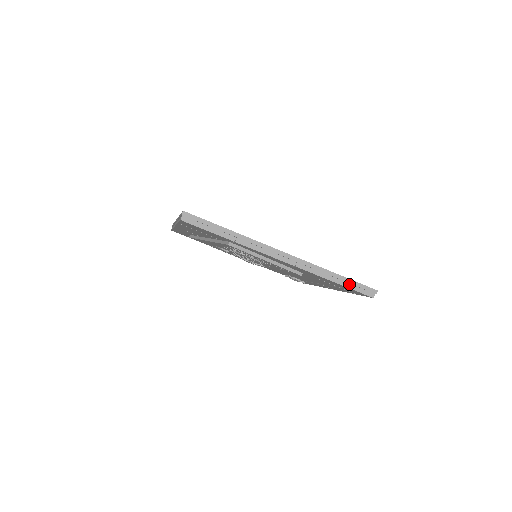
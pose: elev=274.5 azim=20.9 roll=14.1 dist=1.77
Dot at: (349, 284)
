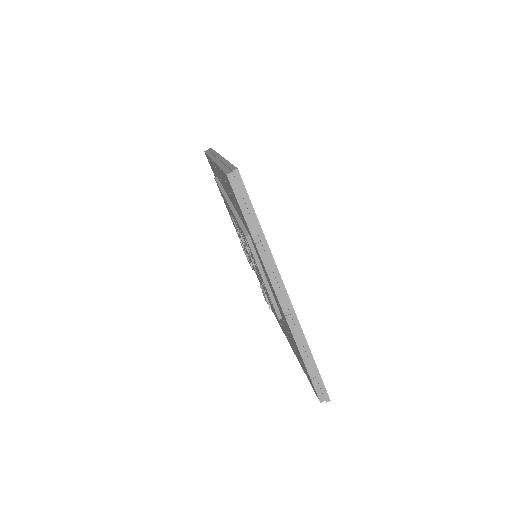
Dot at: (313, 373)
